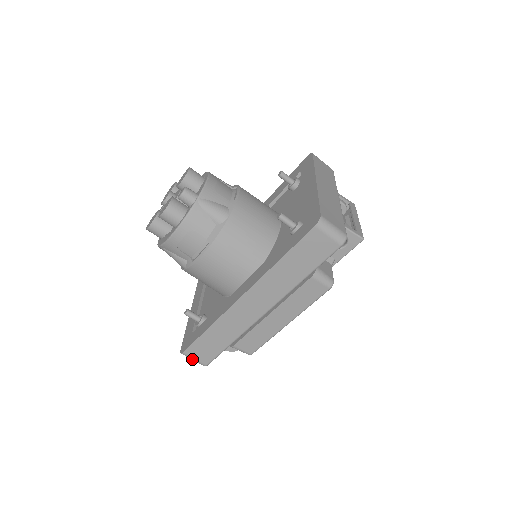
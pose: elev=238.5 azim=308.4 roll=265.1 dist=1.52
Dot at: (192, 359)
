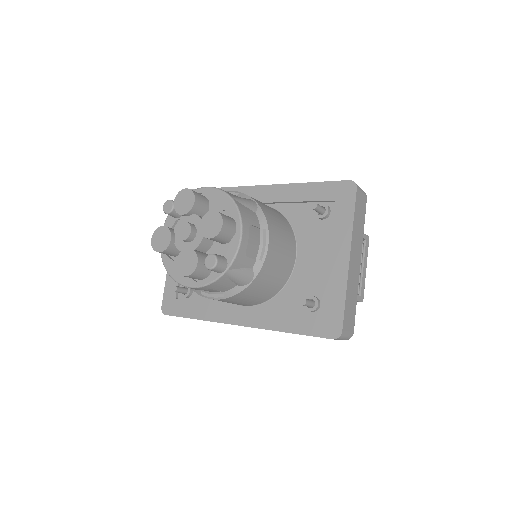
Dot at: occluded
